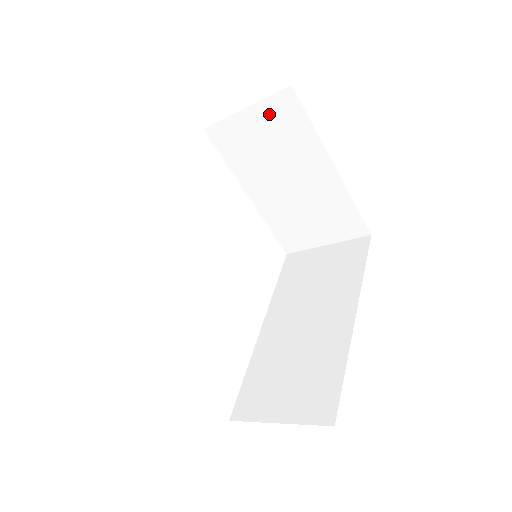
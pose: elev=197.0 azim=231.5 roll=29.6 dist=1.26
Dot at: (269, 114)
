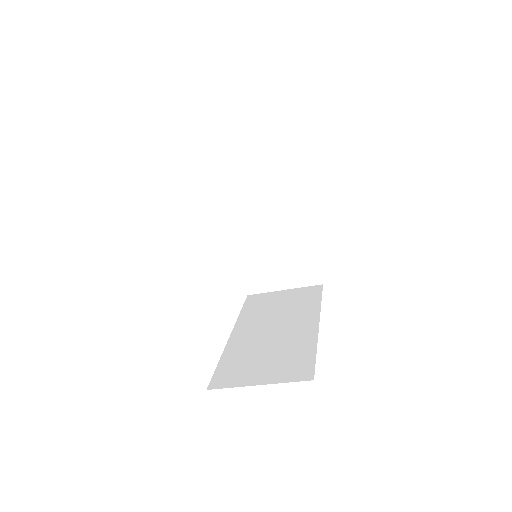
Dot at: (274, 172)
